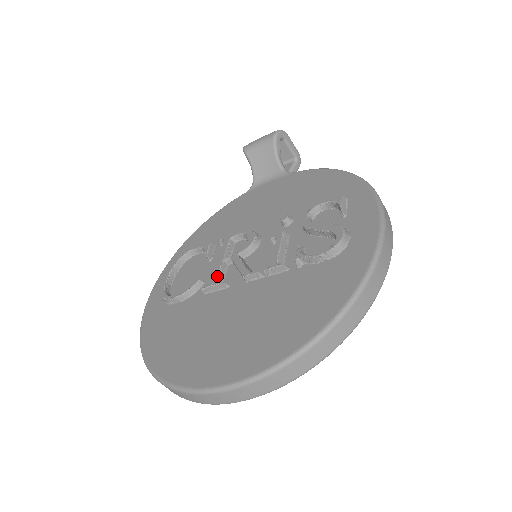
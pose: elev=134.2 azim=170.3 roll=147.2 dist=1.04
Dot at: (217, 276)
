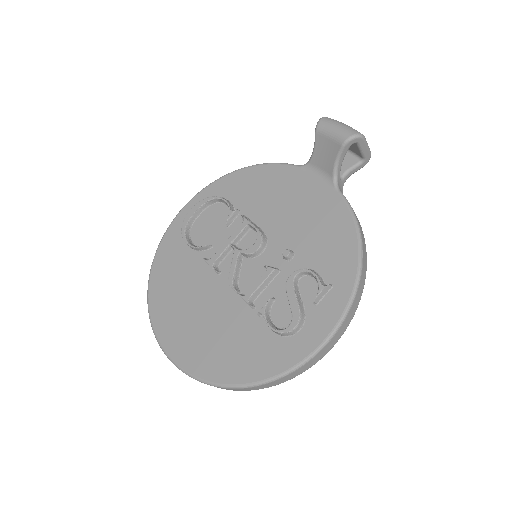
Dot at: (217, 259)
